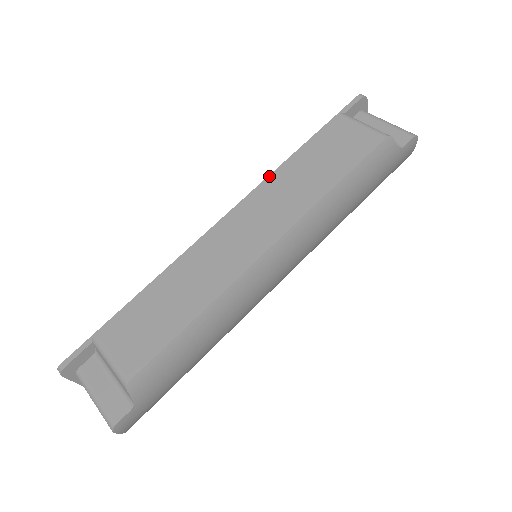
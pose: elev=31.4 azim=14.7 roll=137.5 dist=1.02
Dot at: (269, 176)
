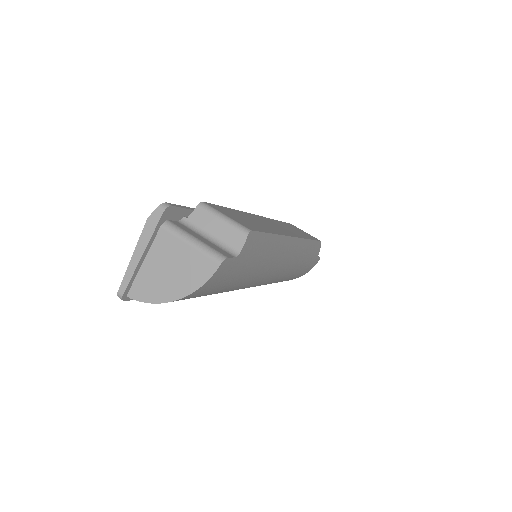
Dot at: occluded
